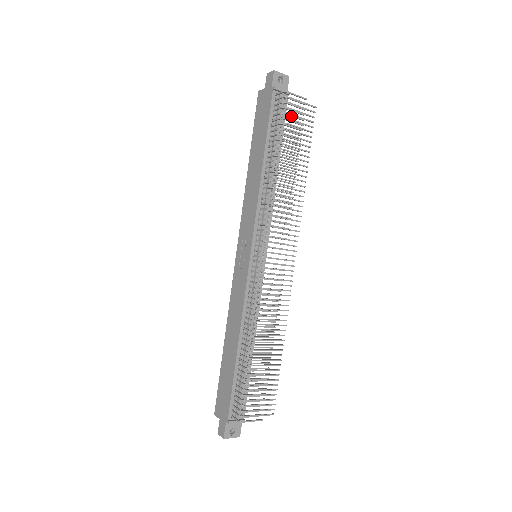
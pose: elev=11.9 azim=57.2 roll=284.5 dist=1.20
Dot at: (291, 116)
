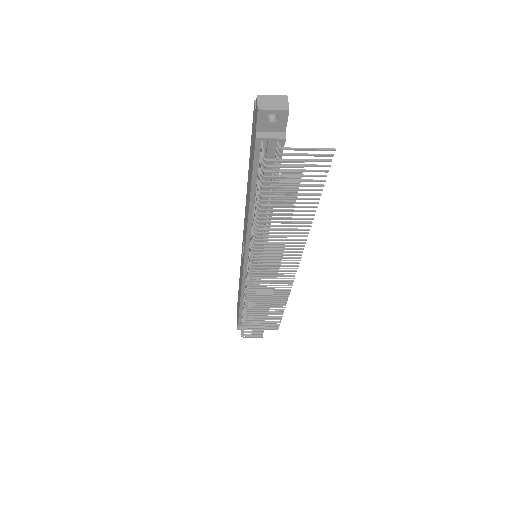
Dot at: (277, 182)
